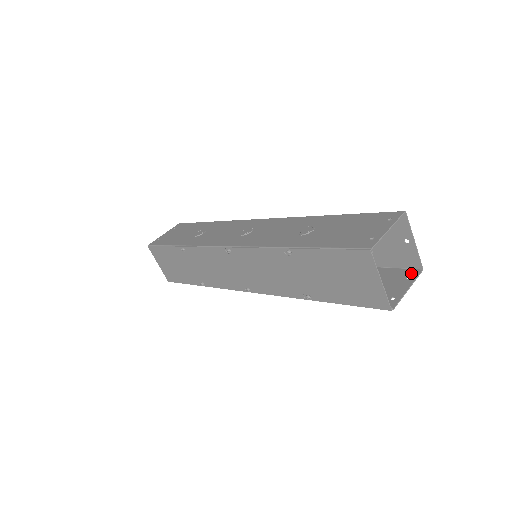
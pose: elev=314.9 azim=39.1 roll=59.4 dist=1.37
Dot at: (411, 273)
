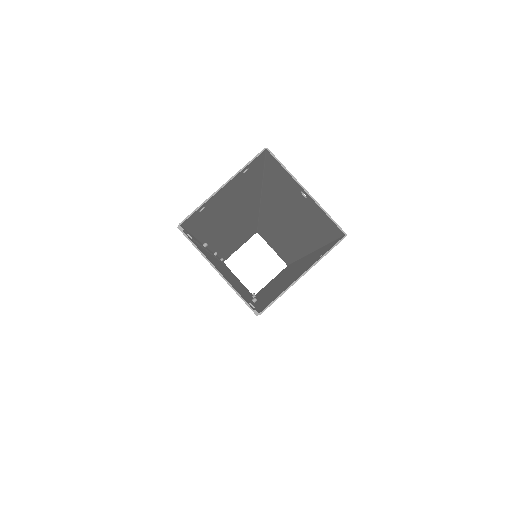
Dot at: (331, 245)
